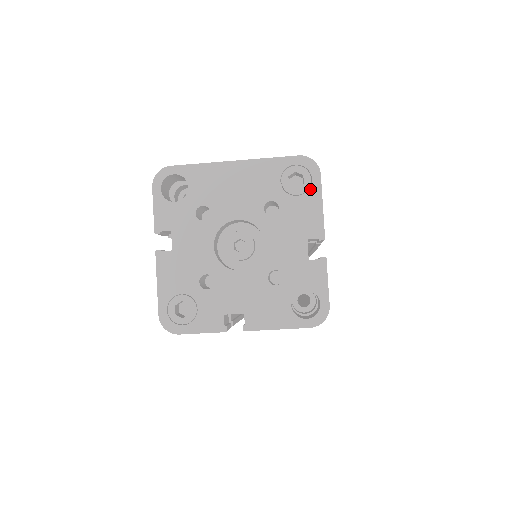
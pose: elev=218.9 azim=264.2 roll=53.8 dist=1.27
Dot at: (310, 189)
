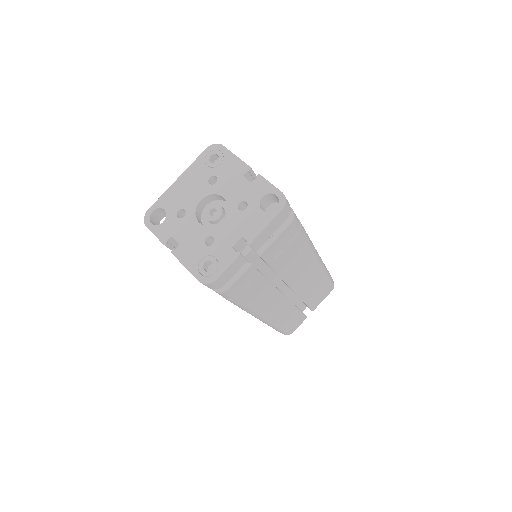
Dot at: (224, 156)
